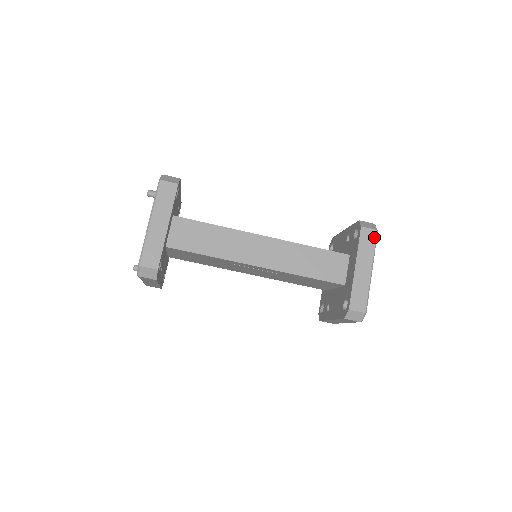
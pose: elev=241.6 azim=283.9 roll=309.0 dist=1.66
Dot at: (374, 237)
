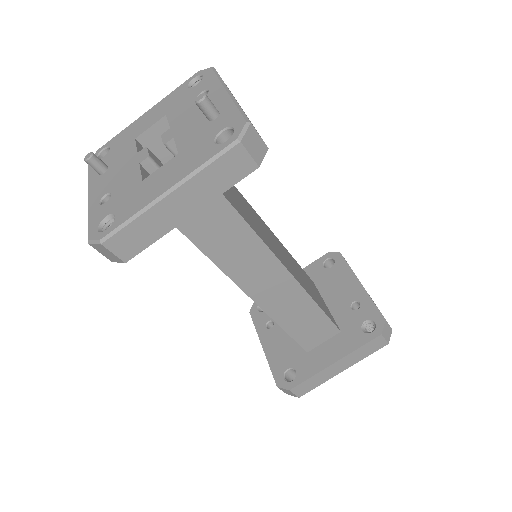
Dot at: (379, 348)
